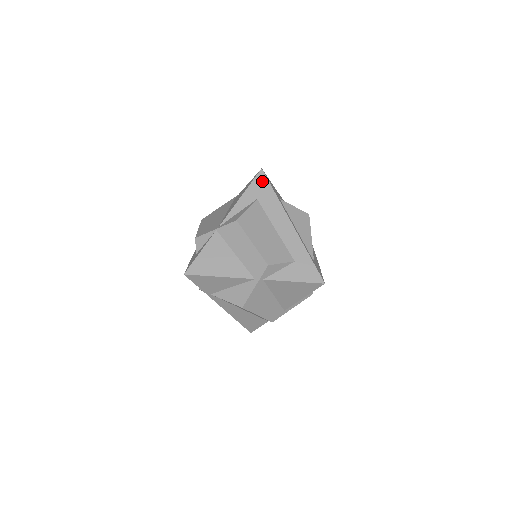
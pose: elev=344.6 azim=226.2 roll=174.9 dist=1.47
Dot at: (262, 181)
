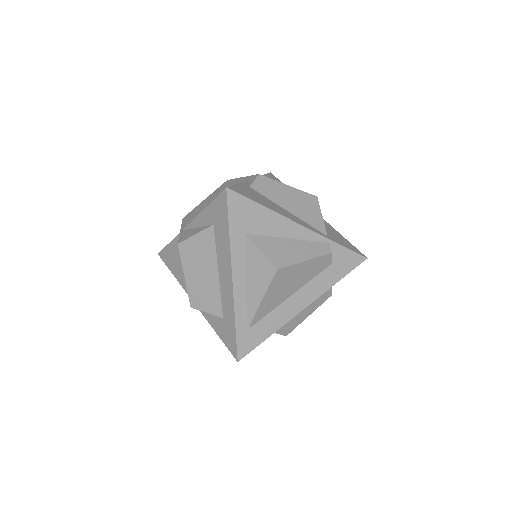
Dot at: (222, 205)
